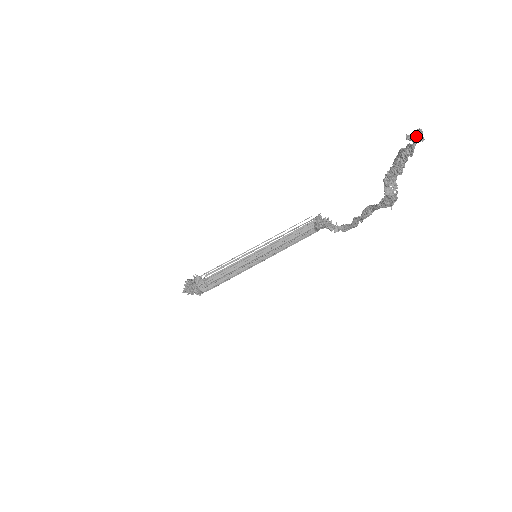
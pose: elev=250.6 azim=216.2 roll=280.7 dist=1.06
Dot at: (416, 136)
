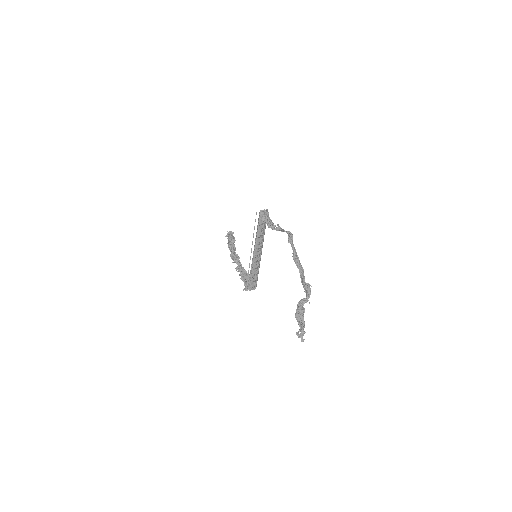
Dot at: (301, 334)
